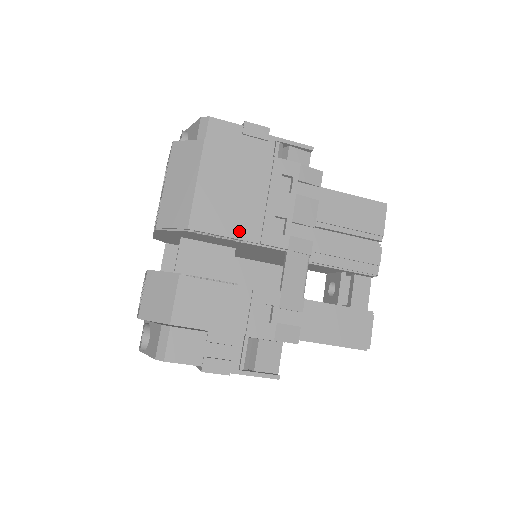
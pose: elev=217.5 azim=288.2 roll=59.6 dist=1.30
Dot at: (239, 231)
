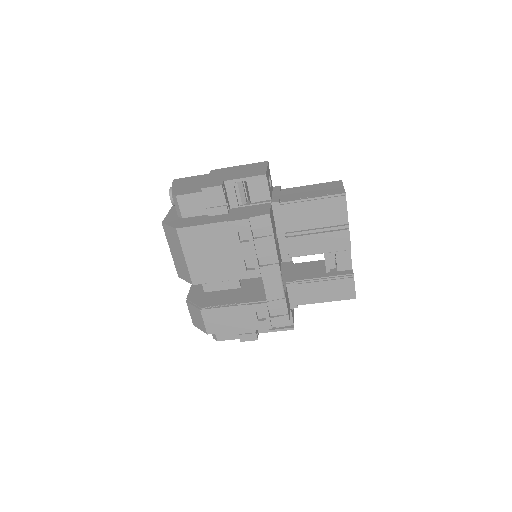
Dot at: (224, 276)
